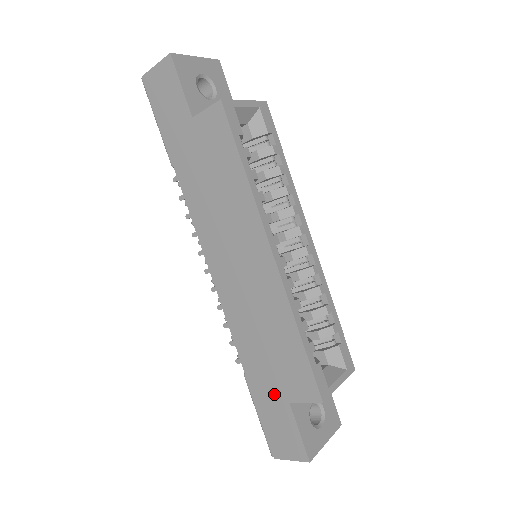
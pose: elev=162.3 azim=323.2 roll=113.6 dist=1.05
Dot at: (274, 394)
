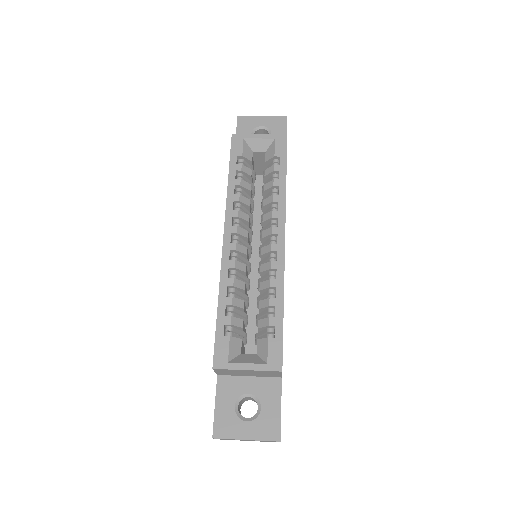
Dot at: occluded
